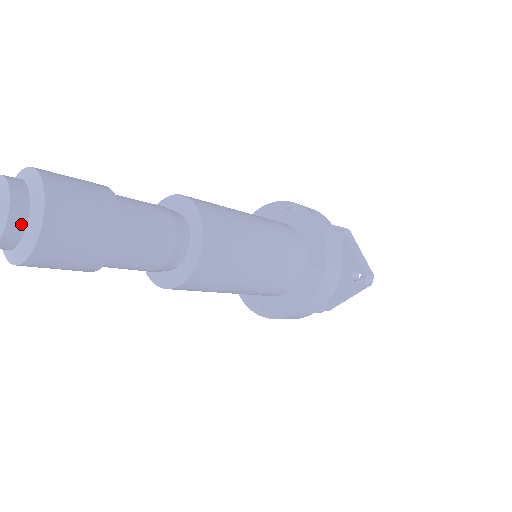
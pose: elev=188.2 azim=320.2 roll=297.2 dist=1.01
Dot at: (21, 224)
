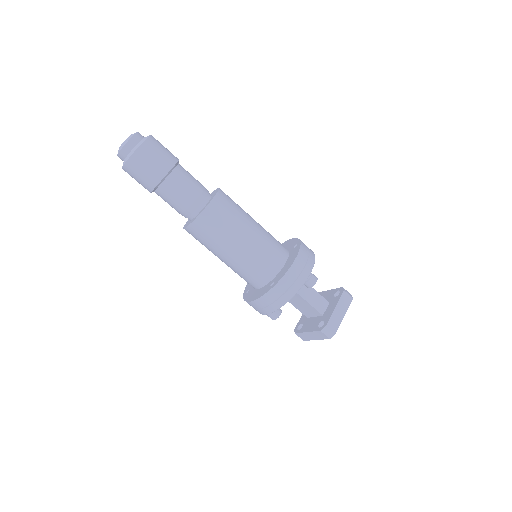
Dot at: (141, 137)
